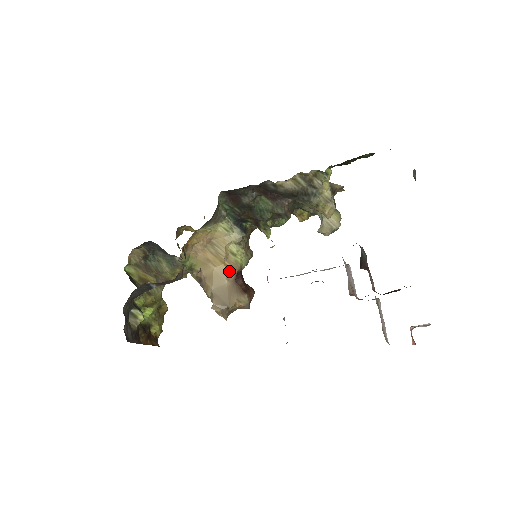
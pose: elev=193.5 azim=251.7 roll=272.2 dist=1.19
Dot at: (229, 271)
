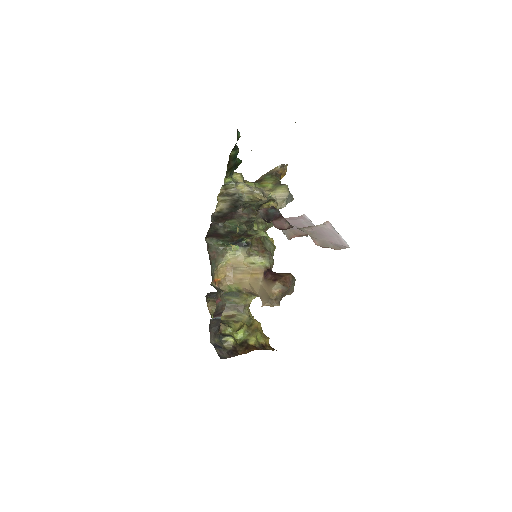
Dot at: (257, 276)
